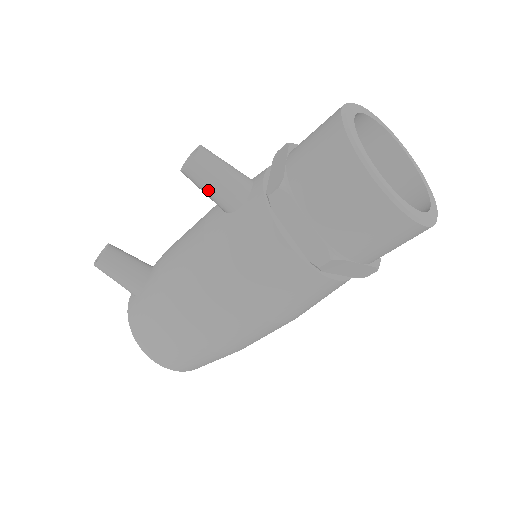
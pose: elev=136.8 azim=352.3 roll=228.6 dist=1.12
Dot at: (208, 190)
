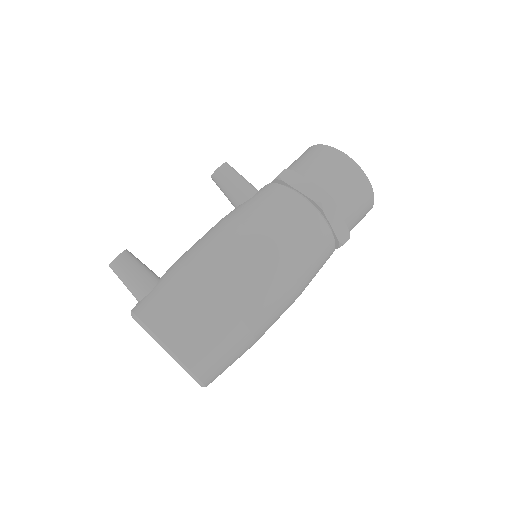
Dot at: (233, 183)
